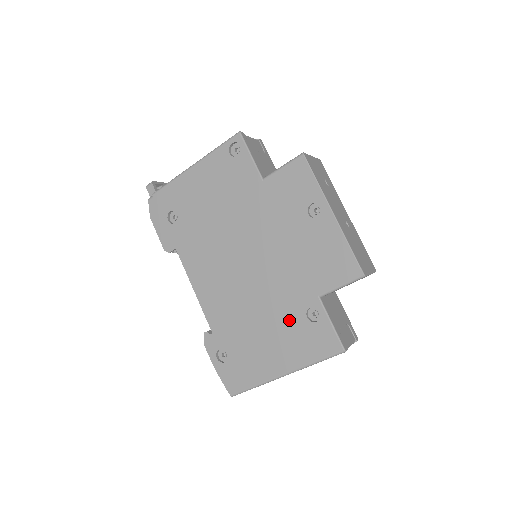
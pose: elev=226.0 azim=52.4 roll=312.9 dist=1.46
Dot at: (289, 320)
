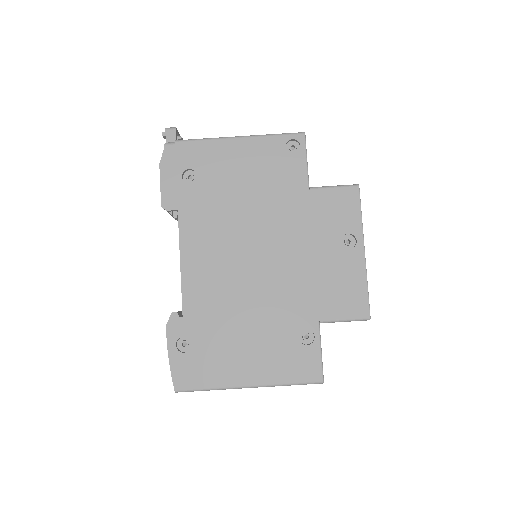
Dot at: (279, 333)
